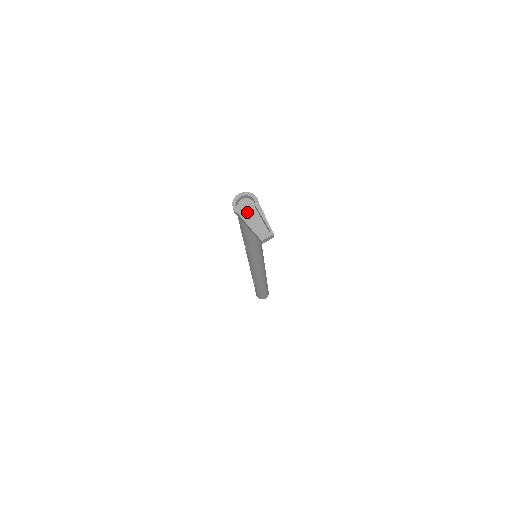
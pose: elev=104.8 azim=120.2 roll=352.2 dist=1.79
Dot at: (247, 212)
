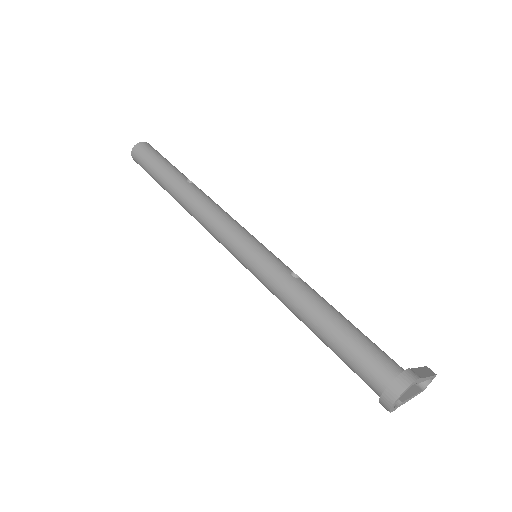
Dot at: occluded
